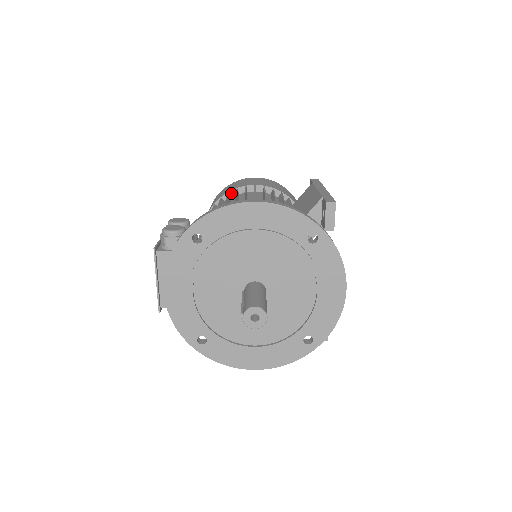
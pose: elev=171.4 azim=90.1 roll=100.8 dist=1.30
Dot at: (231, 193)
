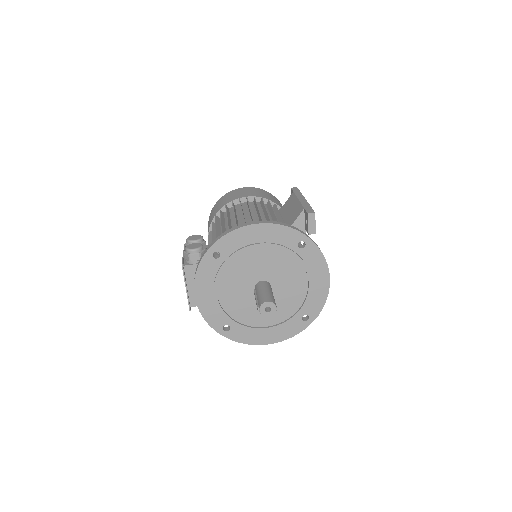
Dot at: (228, 205)
